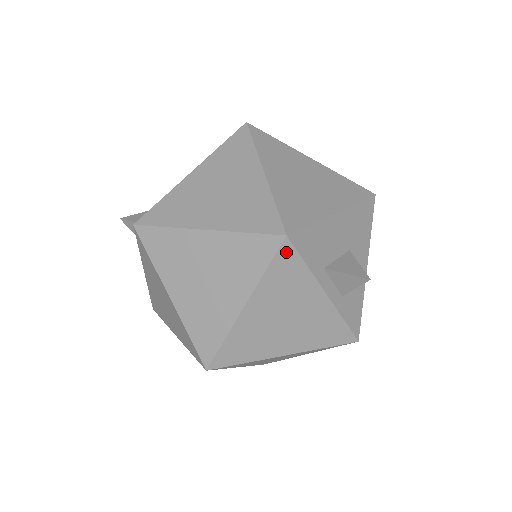
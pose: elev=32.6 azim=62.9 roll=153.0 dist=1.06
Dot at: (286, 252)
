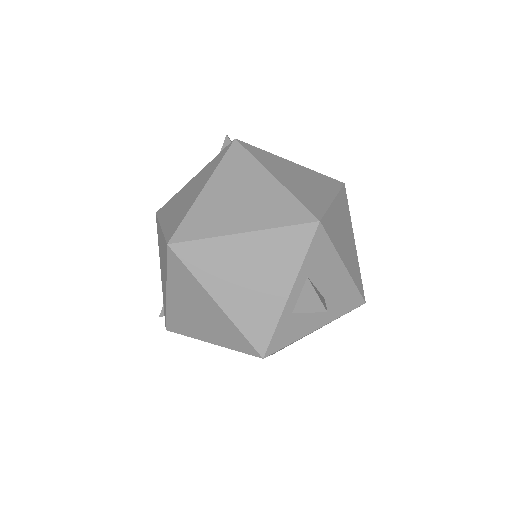
Dot at: (307, 231)
